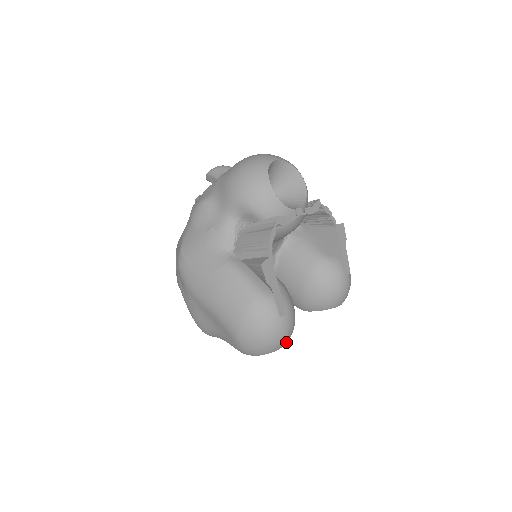
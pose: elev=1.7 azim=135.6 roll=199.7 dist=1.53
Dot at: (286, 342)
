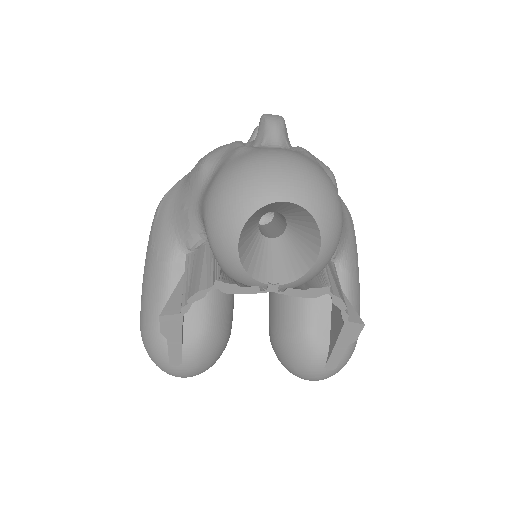
Dot at: occluded
